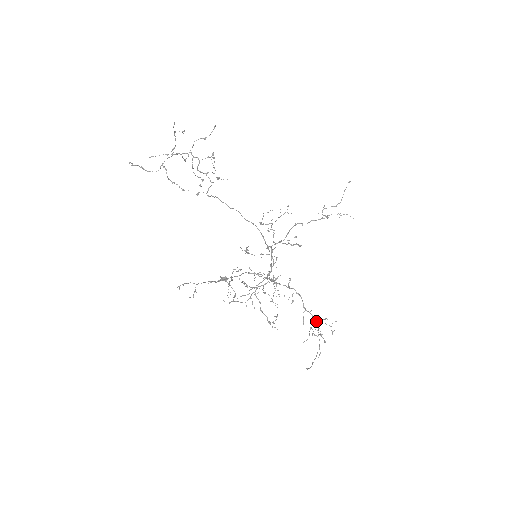
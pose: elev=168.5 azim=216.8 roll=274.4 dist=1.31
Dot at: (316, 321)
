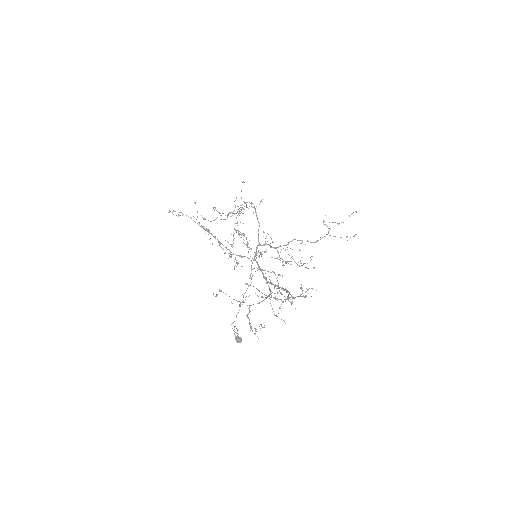
Dot at: (293, 297)
